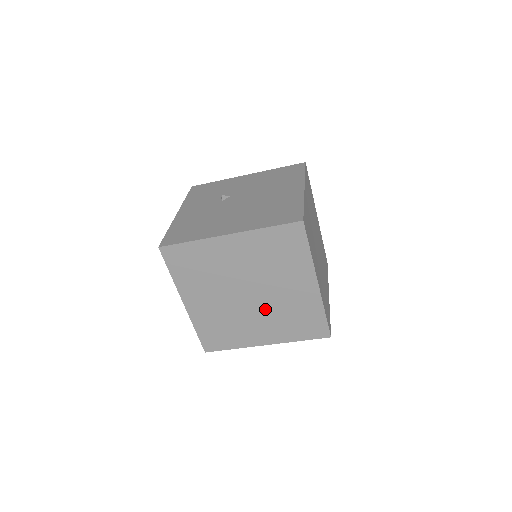
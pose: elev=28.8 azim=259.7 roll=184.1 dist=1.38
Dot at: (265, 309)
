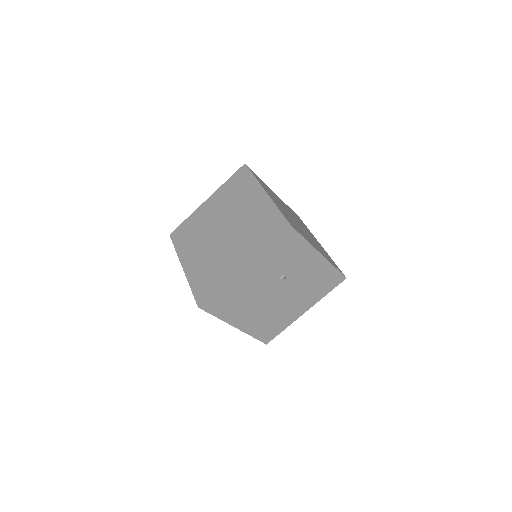
Dot at: (236, 235)
